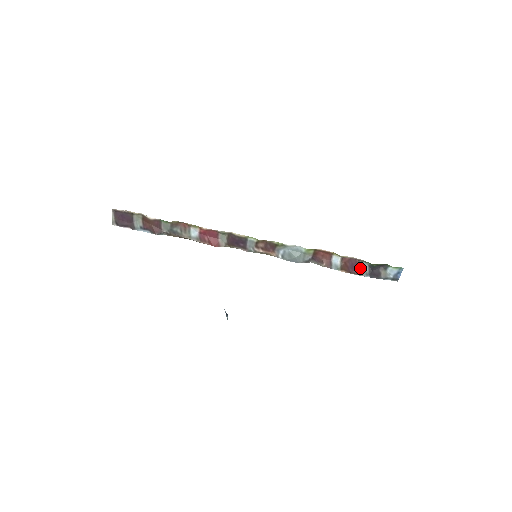
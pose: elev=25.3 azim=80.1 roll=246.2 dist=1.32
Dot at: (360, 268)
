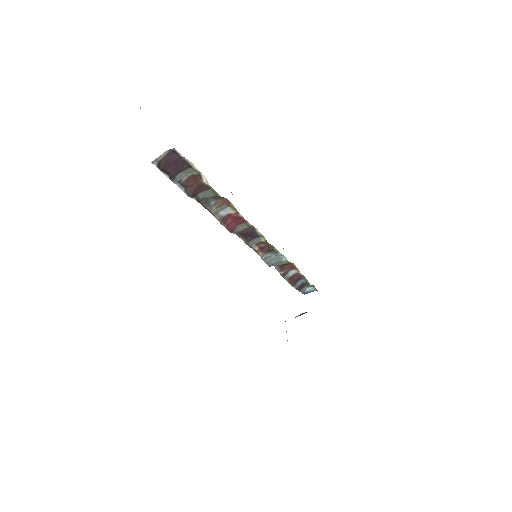
Dot at: (298, 282)
